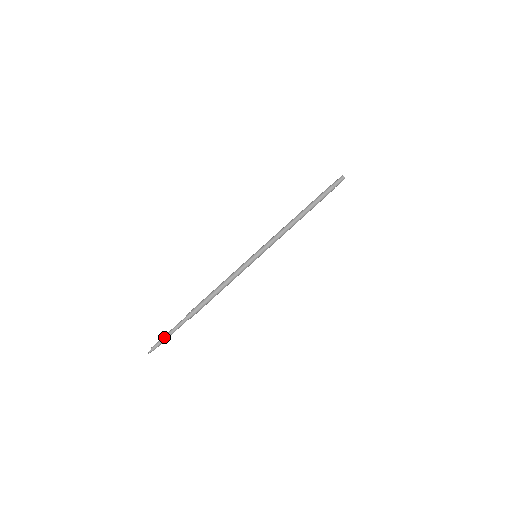
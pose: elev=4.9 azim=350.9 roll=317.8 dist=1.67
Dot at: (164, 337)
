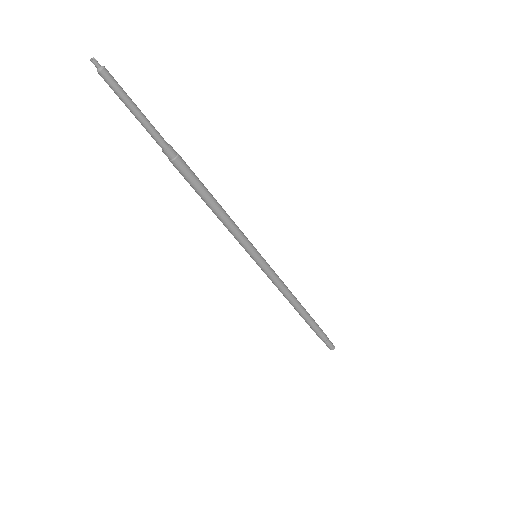
Dot at: occluded
